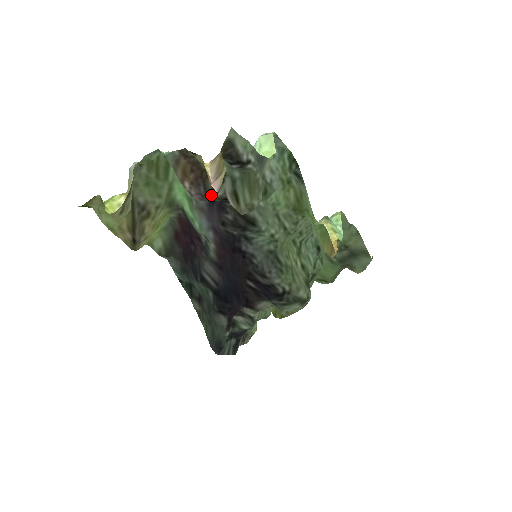
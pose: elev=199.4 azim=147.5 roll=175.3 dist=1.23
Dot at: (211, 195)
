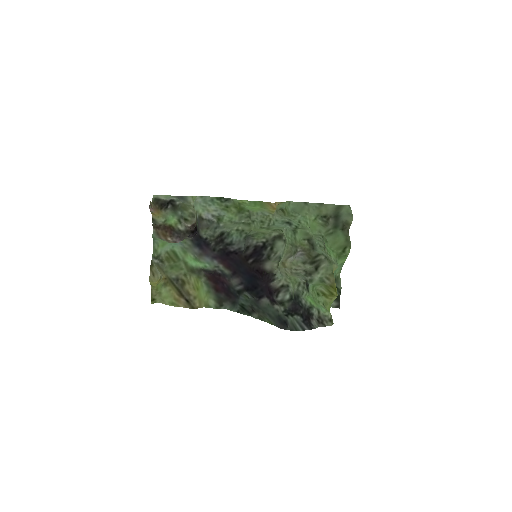
Dot at: (181, 232)
